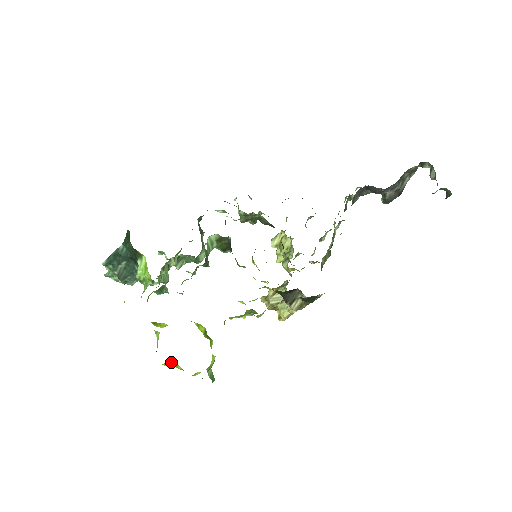
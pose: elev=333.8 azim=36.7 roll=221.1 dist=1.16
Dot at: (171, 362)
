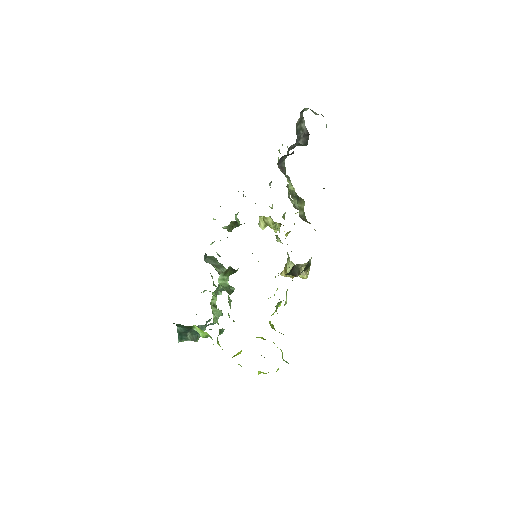
Dot at: (260, 372)
